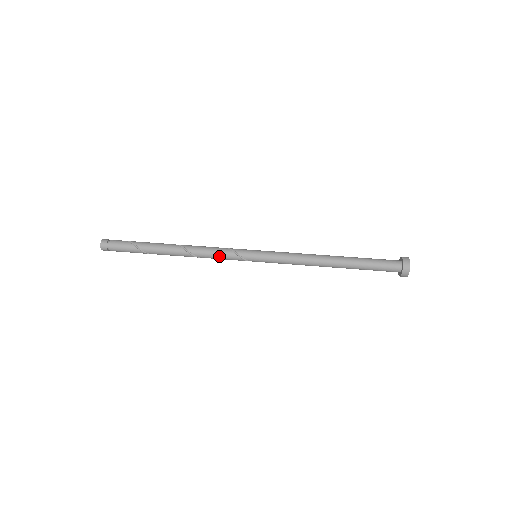
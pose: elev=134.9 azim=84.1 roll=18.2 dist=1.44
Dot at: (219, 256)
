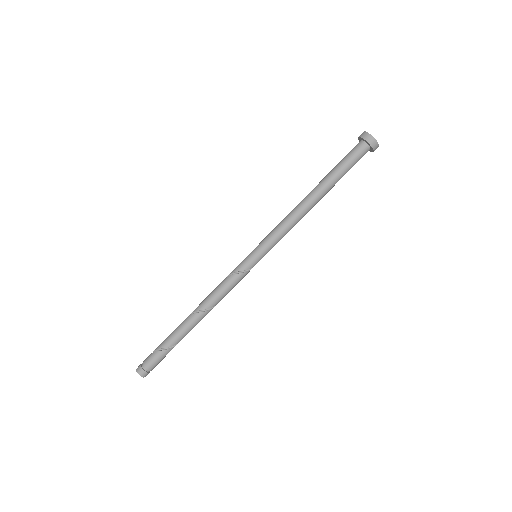
Dot at: (232, 287)
